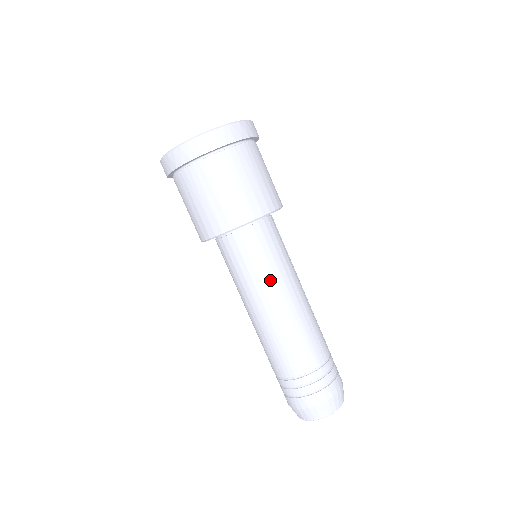
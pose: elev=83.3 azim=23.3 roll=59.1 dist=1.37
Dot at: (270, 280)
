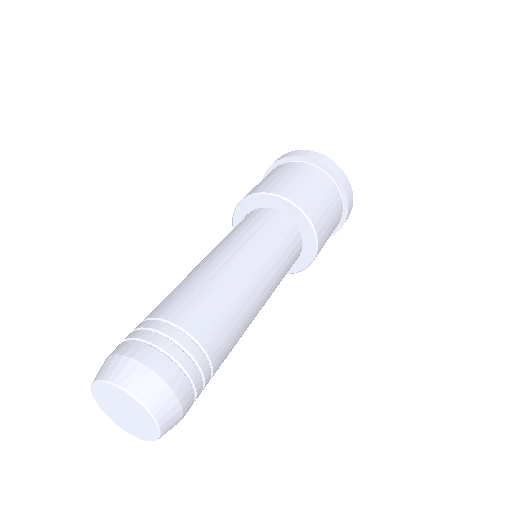
Dot at: (222, 242)
